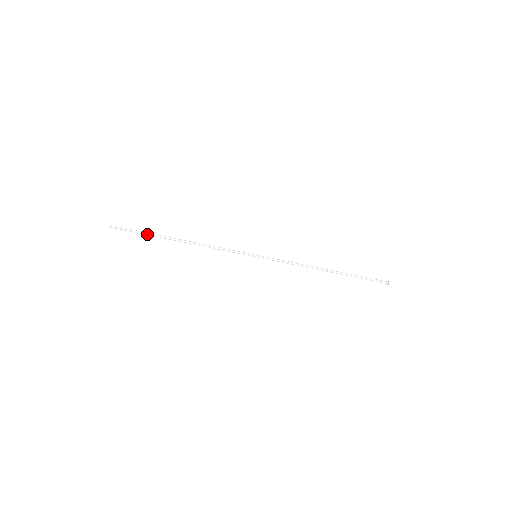
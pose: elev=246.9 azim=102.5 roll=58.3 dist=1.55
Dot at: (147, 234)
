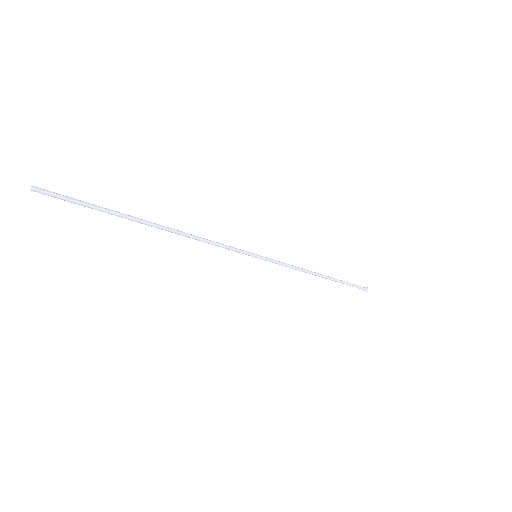
Dot at: (106, 212)
